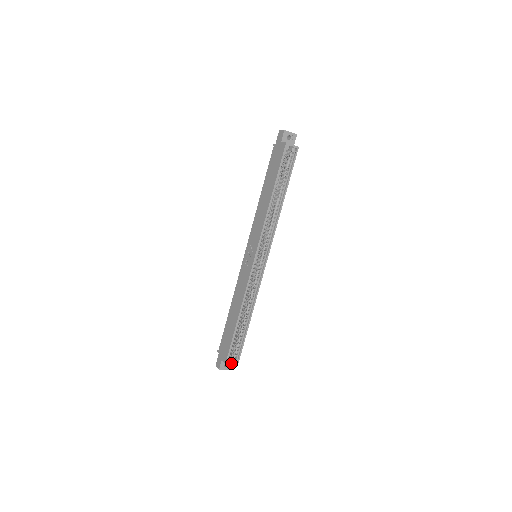
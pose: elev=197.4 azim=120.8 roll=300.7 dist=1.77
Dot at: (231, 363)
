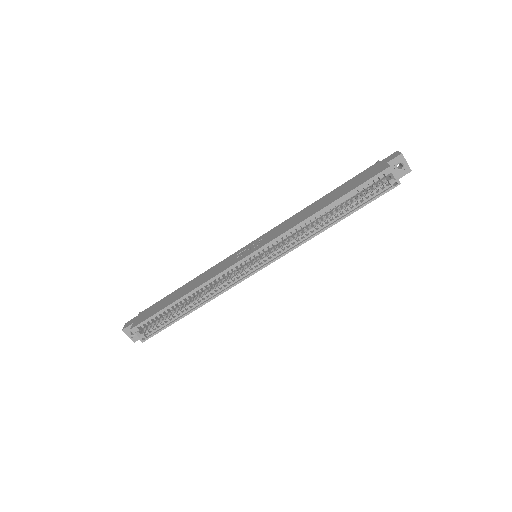
Dot at: (137, 334)
